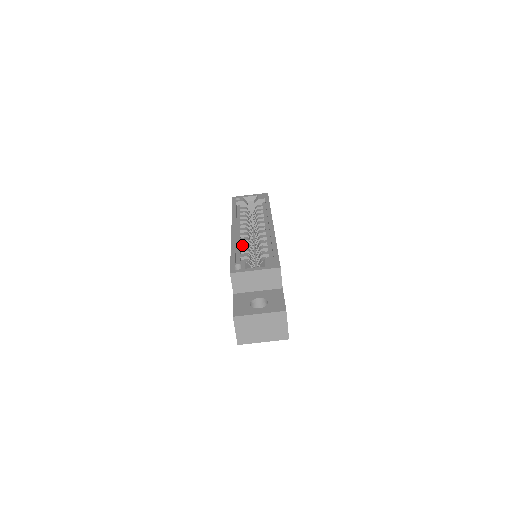
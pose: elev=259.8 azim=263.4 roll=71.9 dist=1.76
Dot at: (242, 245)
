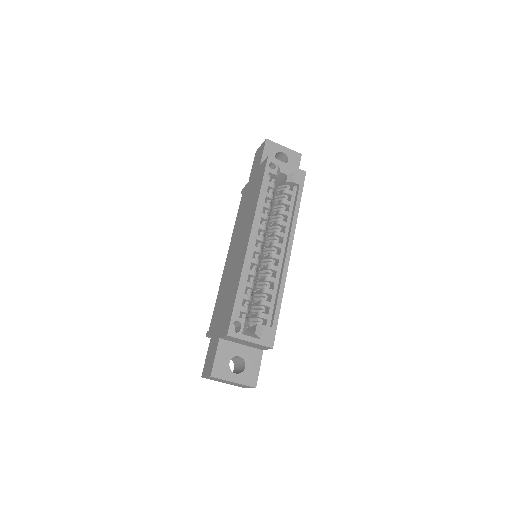
Dot at: (251, 274)
